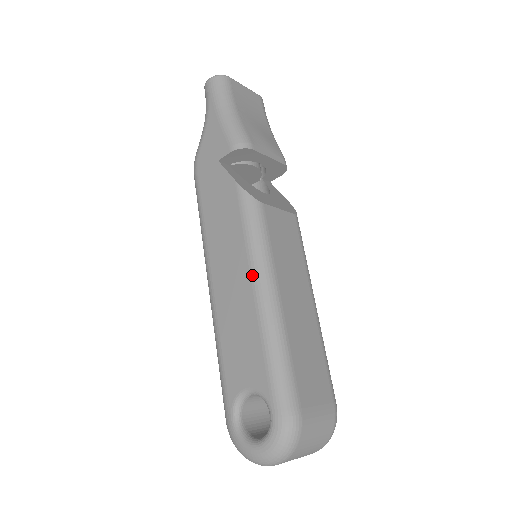
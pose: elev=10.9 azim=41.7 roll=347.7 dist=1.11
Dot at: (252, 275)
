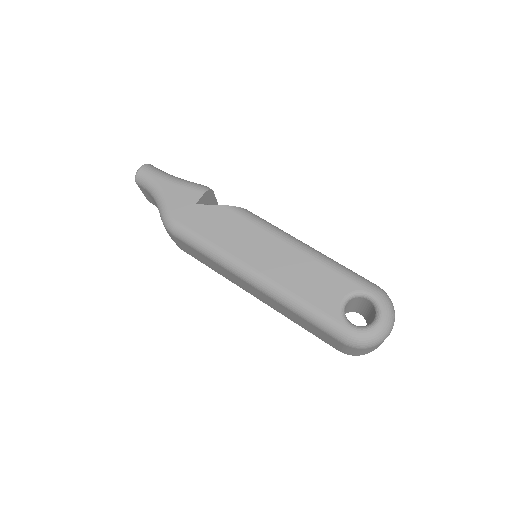
Dot at: (287, 241)
